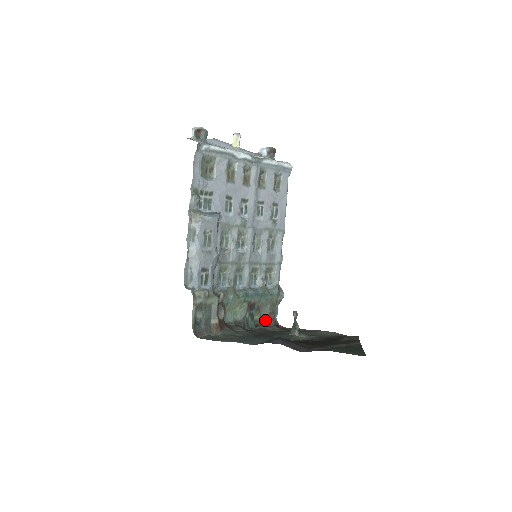
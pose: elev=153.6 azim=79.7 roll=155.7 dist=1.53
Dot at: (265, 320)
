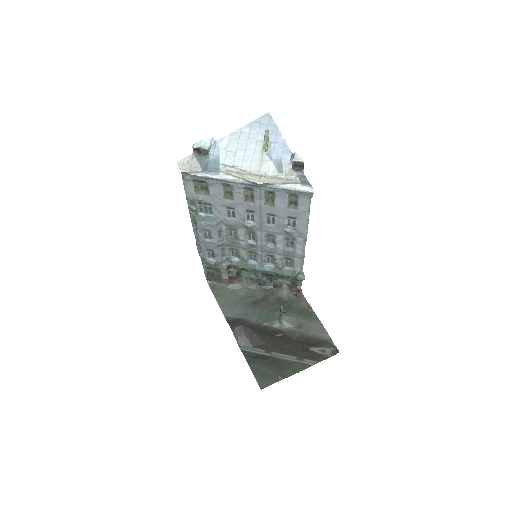
Dot at: (287, 284)
